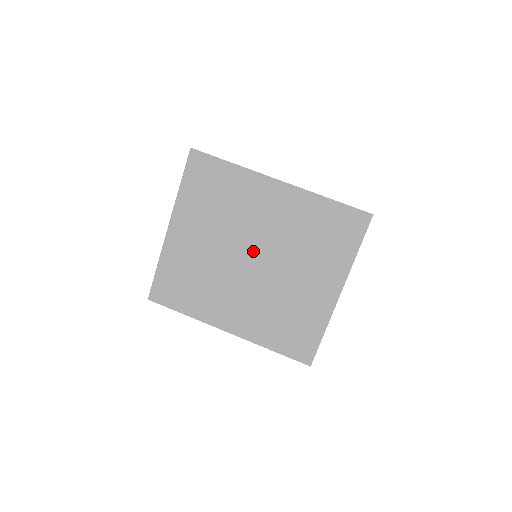
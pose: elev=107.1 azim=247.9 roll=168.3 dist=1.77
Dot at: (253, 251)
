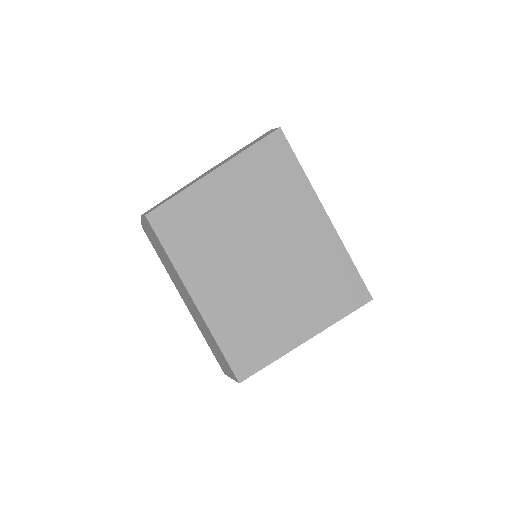
Dot at: (266, 251)
